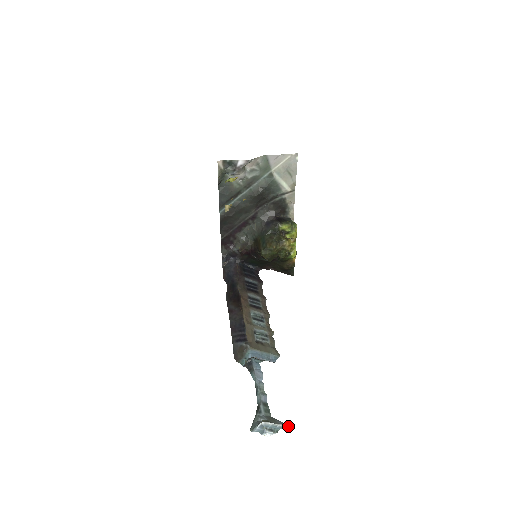
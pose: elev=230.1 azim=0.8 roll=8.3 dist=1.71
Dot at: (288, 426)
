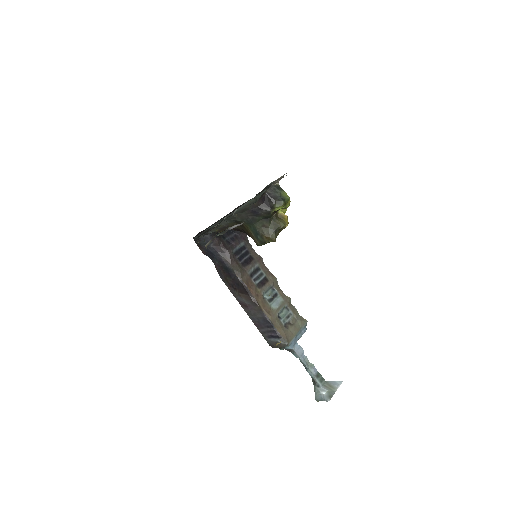
Dot at: occluded
